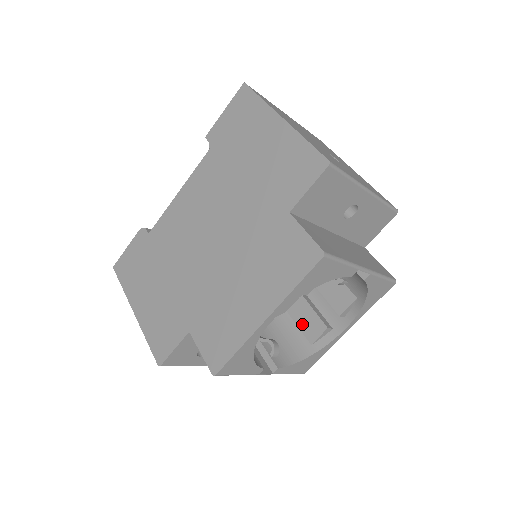
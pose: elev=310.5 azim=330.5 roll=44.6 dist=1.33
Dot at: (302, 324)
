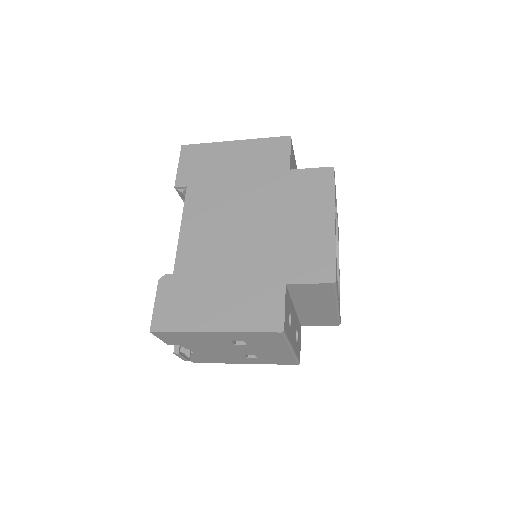
Dot at: occluded
